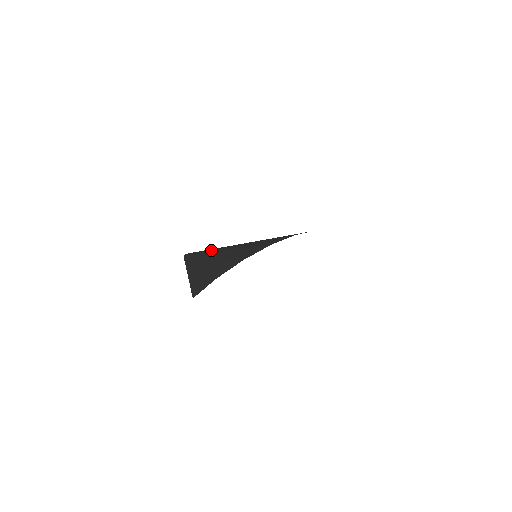
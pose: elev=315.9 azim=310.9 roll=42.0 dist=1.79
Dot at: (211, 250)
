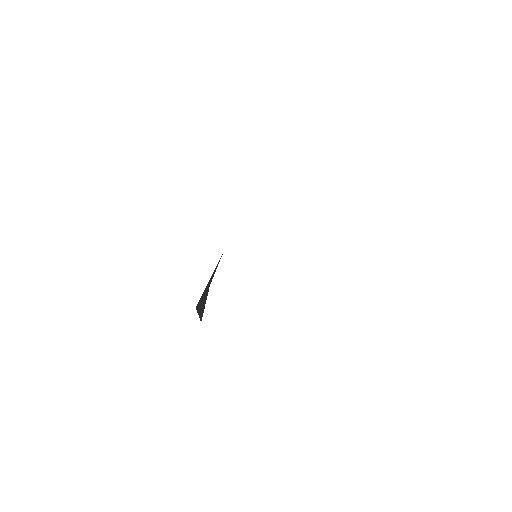
Dot at: occluded
